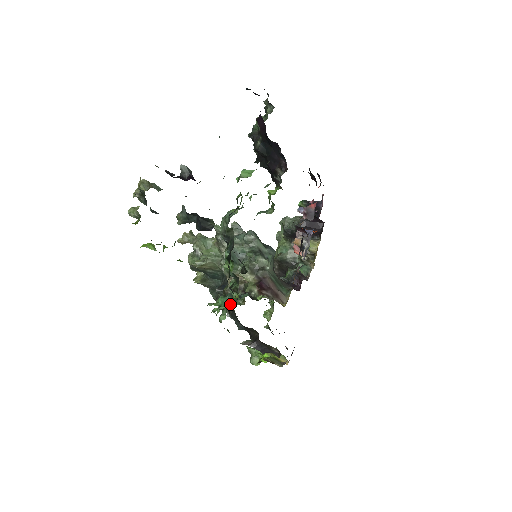
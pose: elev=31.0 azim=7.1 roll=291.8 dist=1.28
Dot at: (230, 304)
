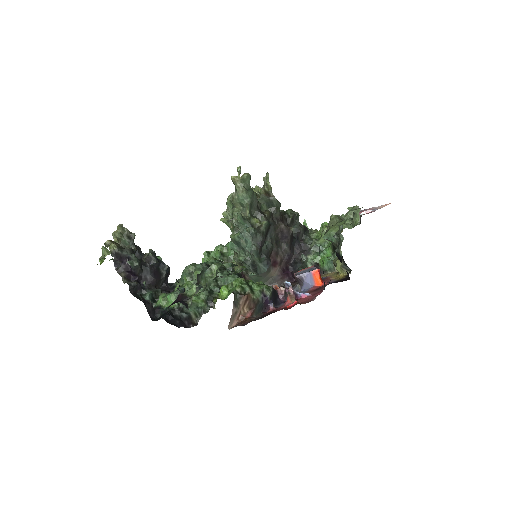
Dot at: (230, 254)
